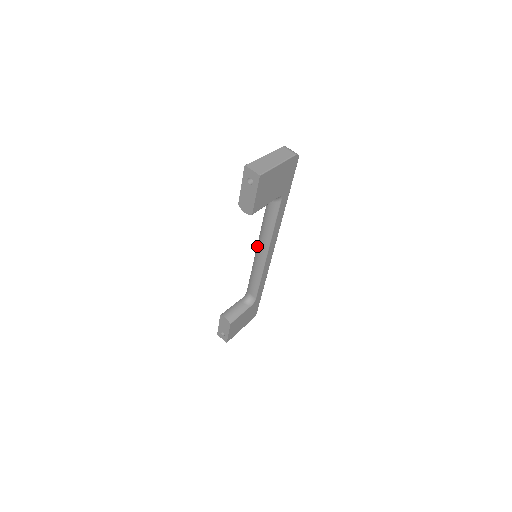
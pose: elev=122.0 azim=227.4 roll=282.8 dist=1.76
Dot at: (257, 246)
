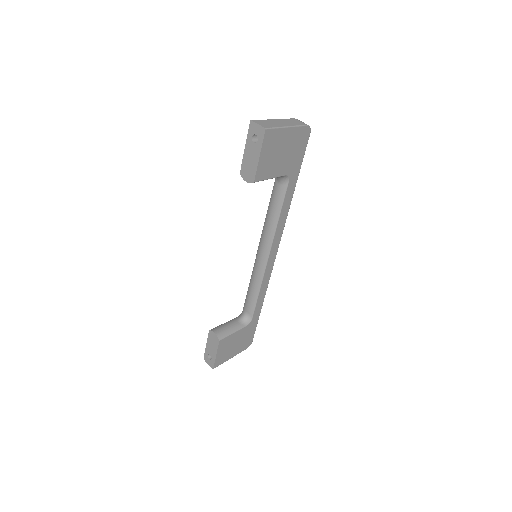
Dot at: (258, 246)
